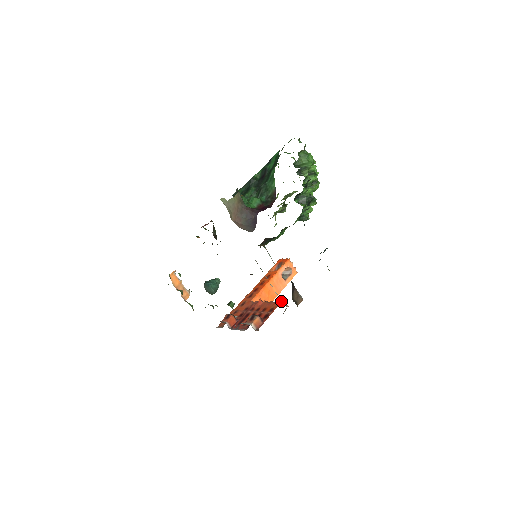
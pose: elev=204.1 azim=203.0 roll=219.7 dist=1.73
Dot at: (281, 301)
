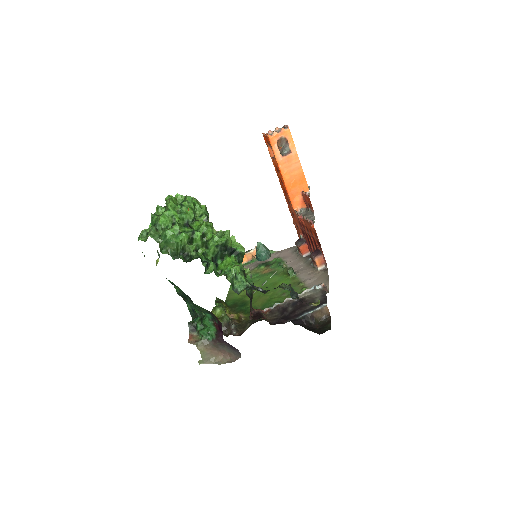
Dot at: (313, 228)
